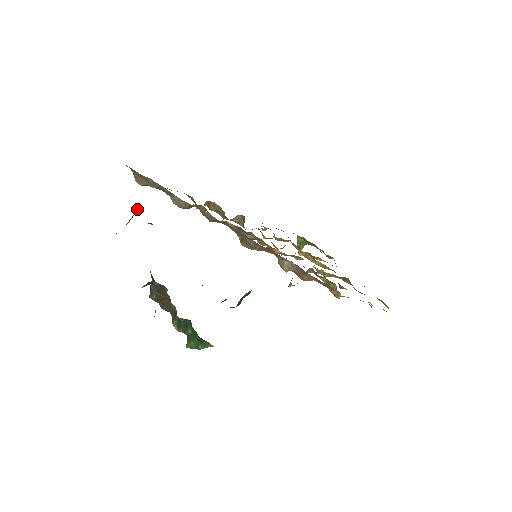
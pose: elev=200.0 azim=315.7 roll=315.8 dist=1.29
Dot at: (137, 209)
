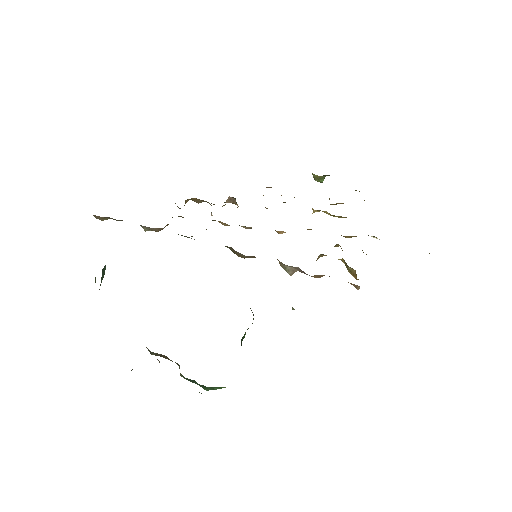
Dot at: (104, 266)
